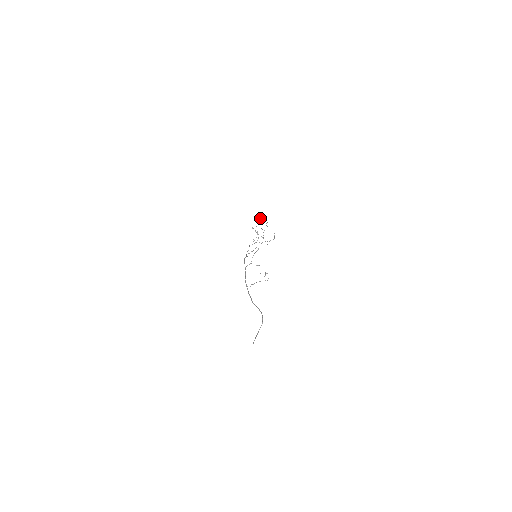
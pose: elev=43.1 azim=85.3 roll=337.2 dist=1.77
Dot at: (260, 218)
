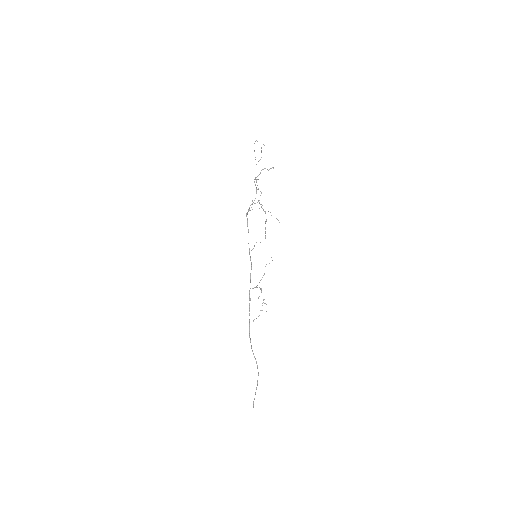
Dot at: occluded
